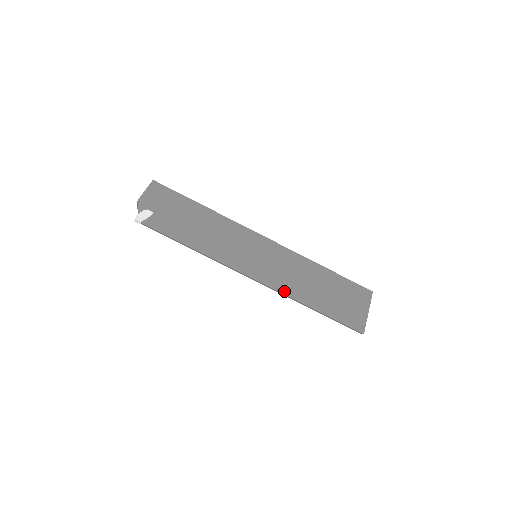
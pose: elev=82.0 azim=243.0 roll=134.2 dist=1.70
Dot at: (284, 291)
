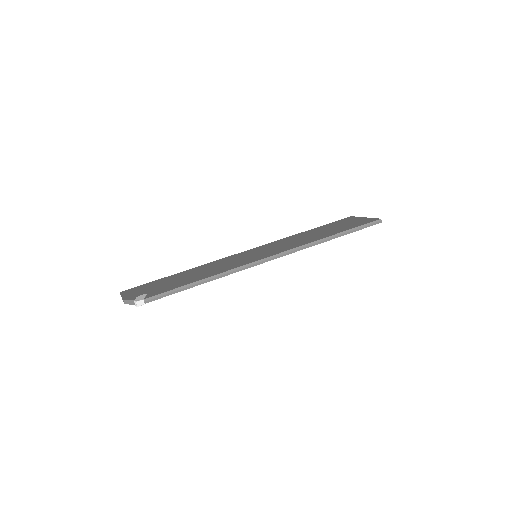
Dot at: (302, 245)
